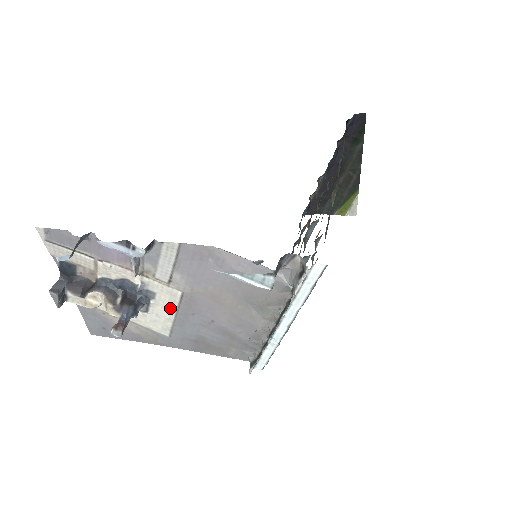
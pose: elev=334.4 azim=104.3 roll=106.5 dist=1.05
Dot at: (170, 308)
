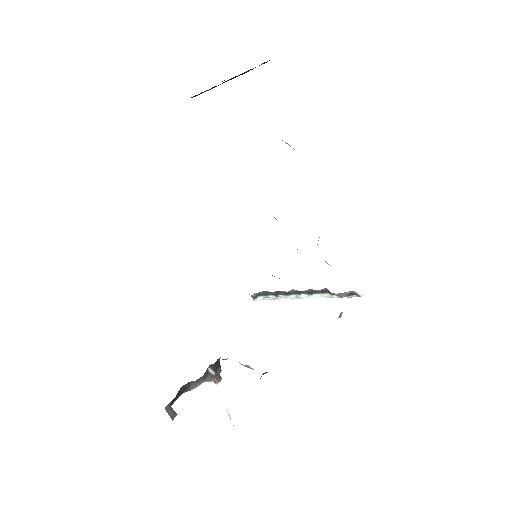
Dot at: occluded
